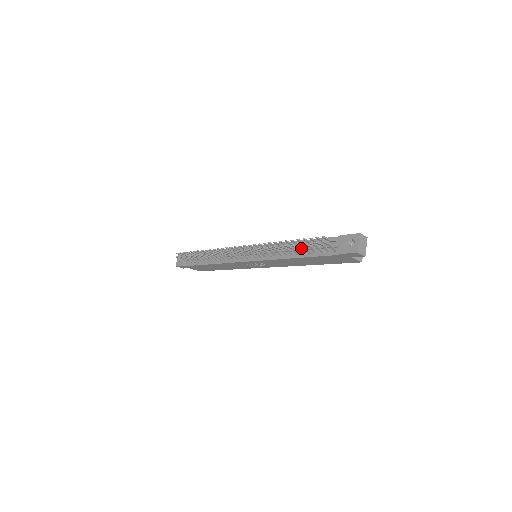
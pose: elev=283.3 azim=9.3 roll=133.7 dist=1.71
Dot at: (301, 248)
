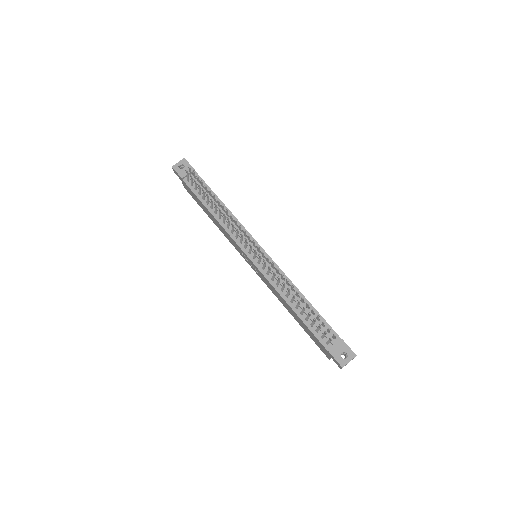
Dot at: occluded
